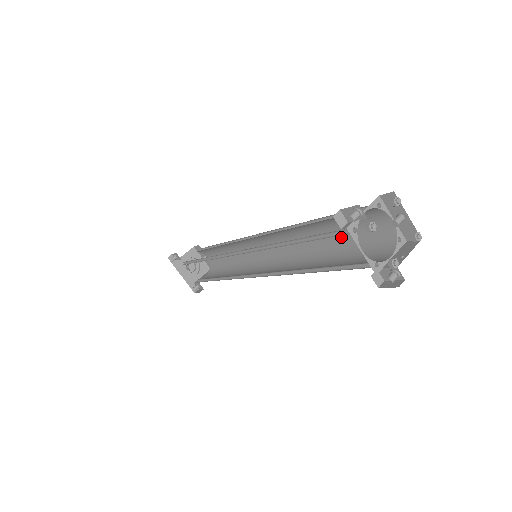
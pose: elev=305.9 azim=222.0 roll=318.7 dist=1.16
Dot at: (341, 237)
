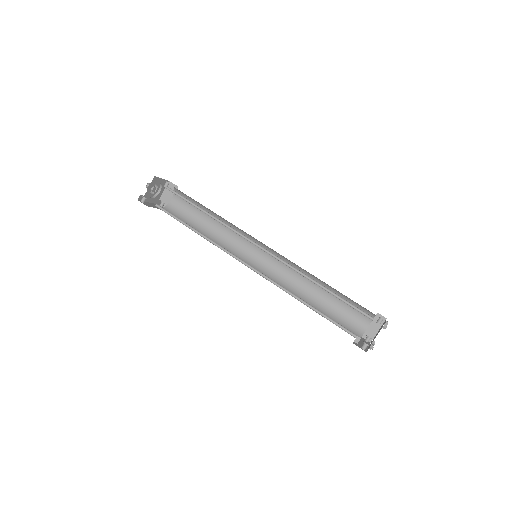
Dot at: (335, 290)
